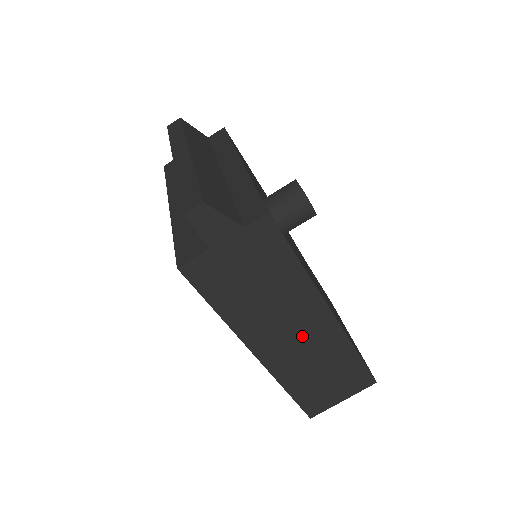
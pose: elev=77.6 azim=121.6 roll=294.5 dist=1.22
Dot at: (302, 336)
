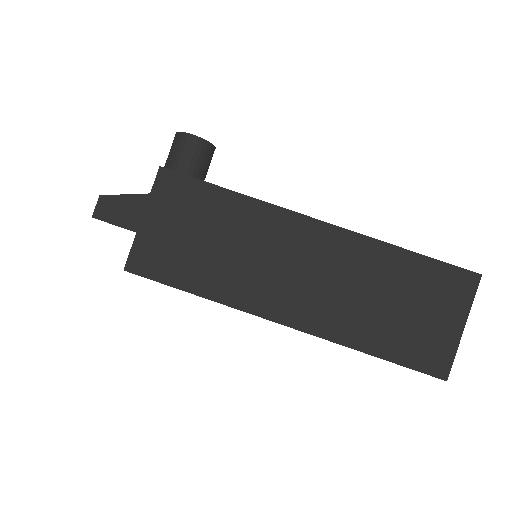
Dot at: (313, 268)
